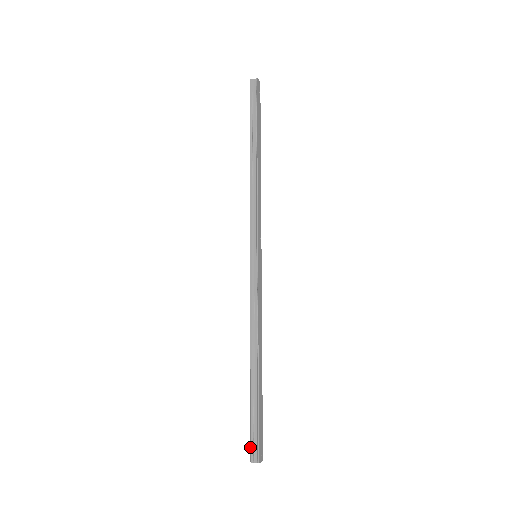
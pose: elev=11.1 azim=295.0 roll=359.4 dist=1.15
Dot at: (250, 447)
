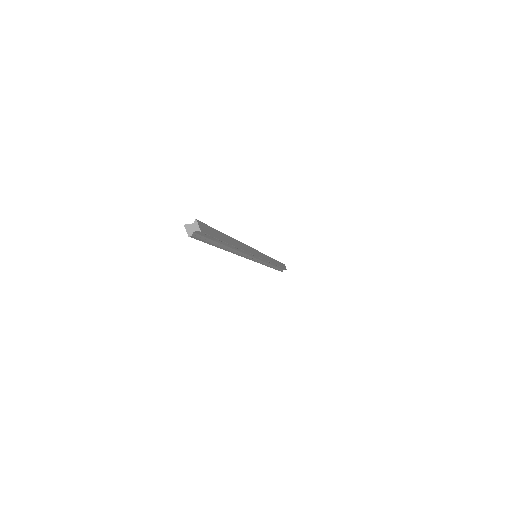
Dot at: occluded
